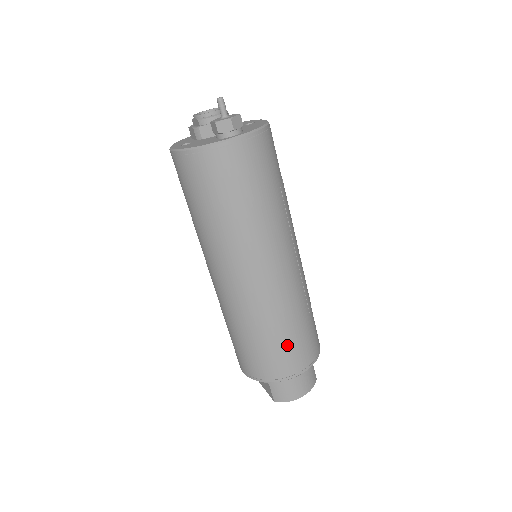
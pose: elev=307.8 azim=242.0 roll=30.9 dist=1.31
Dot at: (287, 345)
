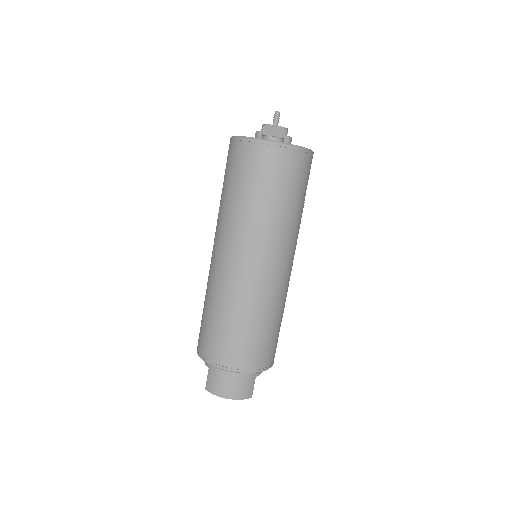
Dot at: (234, 335)
